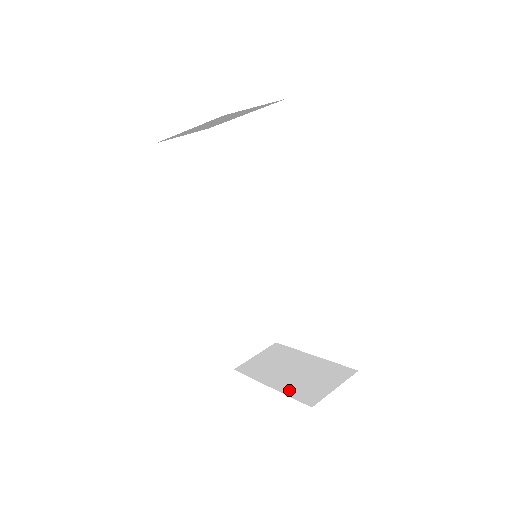
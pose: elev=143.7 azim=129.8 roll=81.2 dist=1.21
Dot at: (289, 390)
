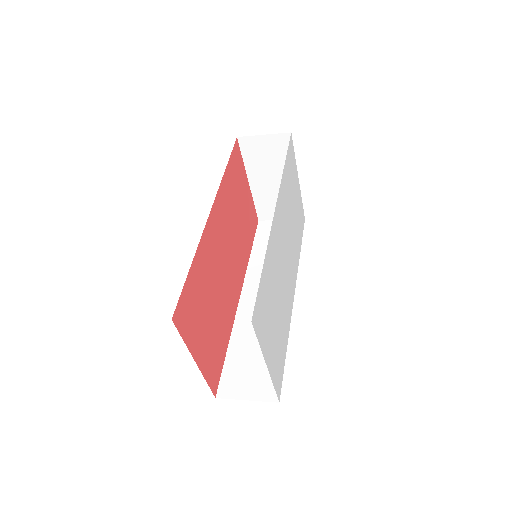
Dot at: occluded
